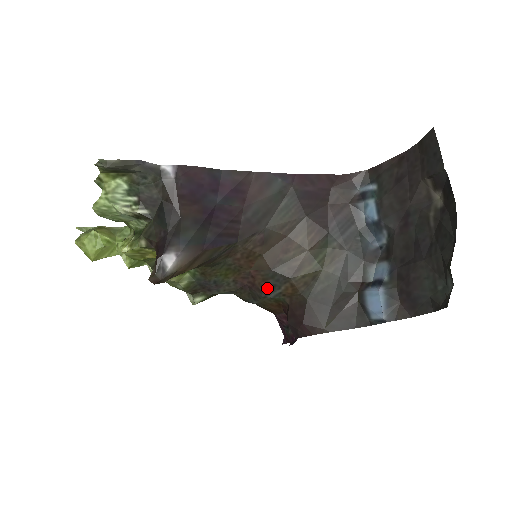
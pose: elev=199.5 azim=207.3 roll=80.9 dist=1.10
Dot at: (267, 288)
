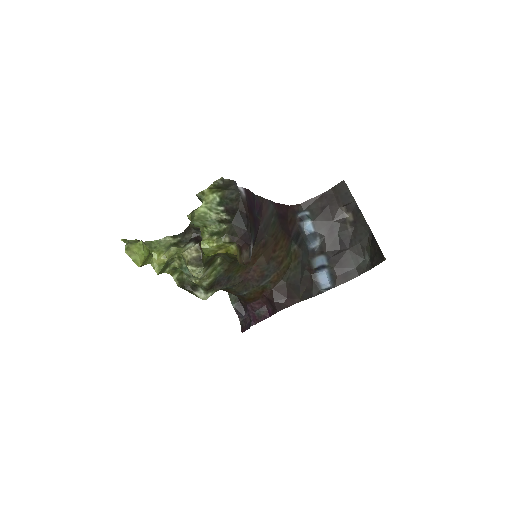
Dot at: (262, 278)
